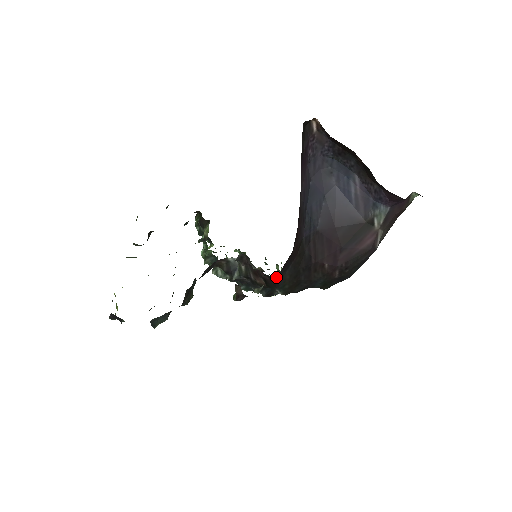
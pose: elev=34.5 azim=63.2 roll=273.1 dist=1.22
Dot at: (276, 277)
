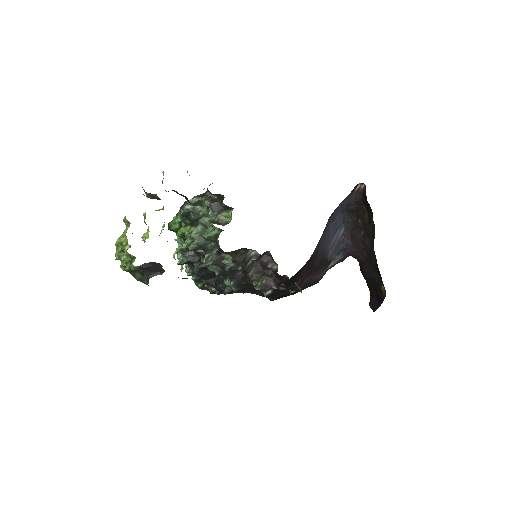
Dot at: (286, 280)
